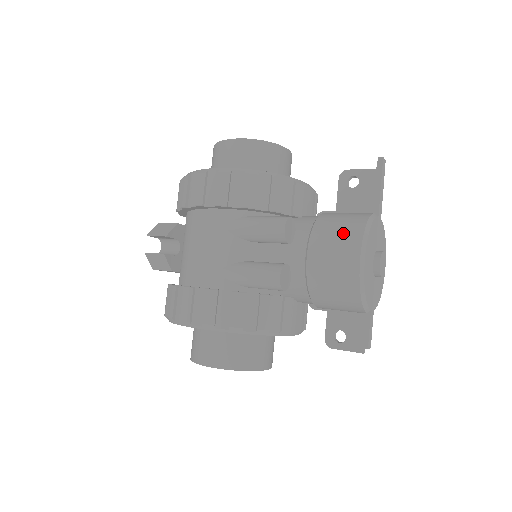
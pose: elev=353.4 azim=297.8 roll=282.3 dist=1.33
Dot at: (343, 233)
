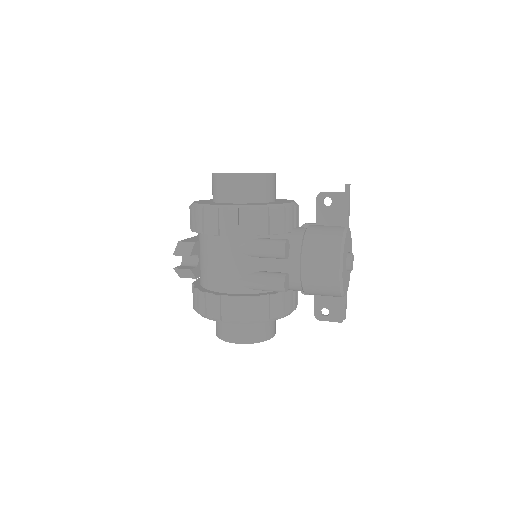
Dot at: (326, 250)
